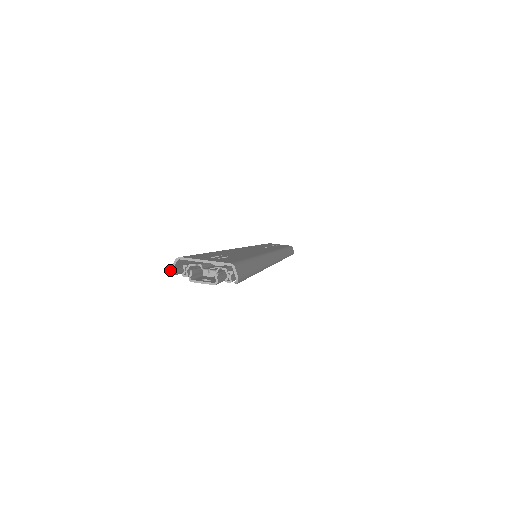
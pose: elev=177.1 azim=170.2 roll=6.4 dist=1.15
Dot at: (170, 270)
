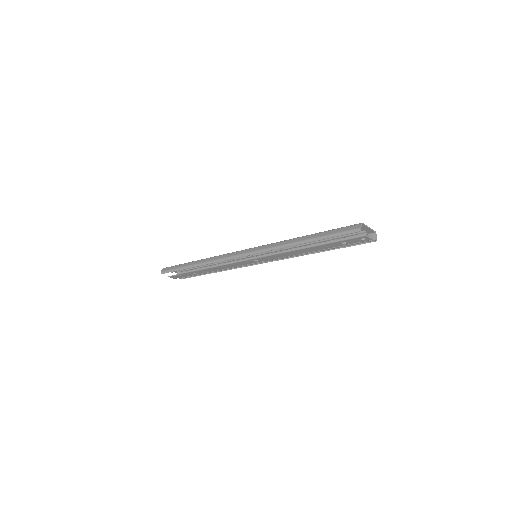
Dot at: occluded
